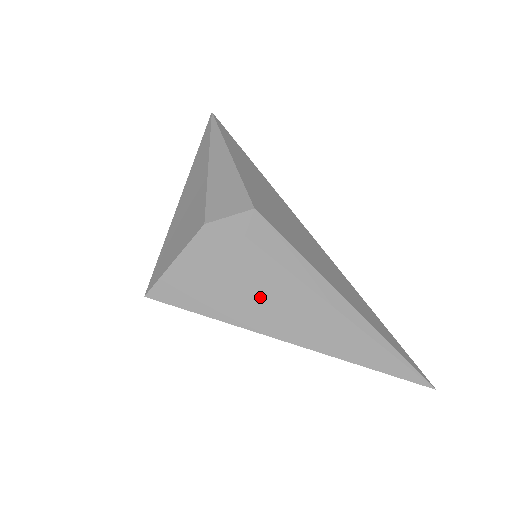
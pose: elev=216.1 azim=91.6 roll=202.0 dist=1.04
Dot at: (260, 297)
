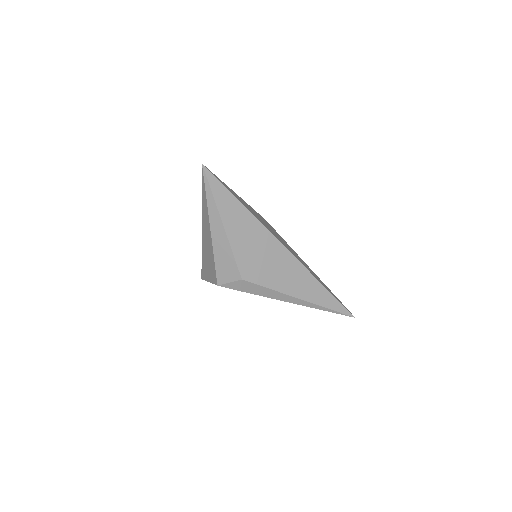
Dot at: occluded
